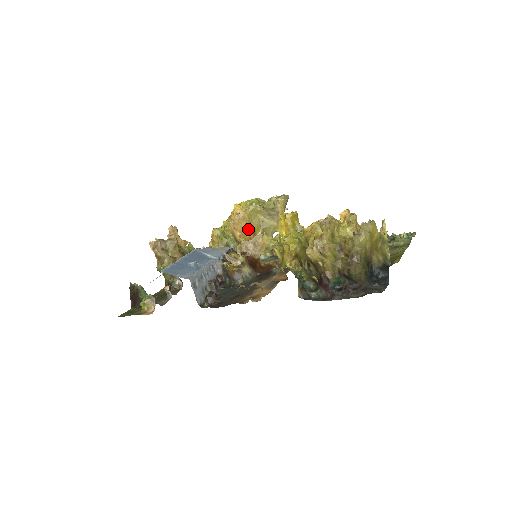
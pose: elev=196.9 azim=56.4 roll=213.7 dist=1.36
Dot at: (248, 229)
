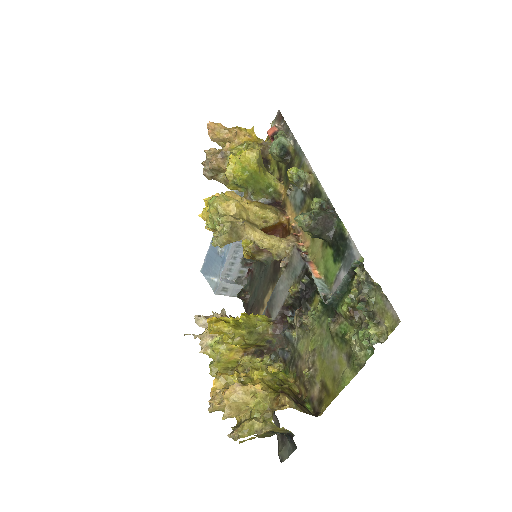
Dot at: occluded
